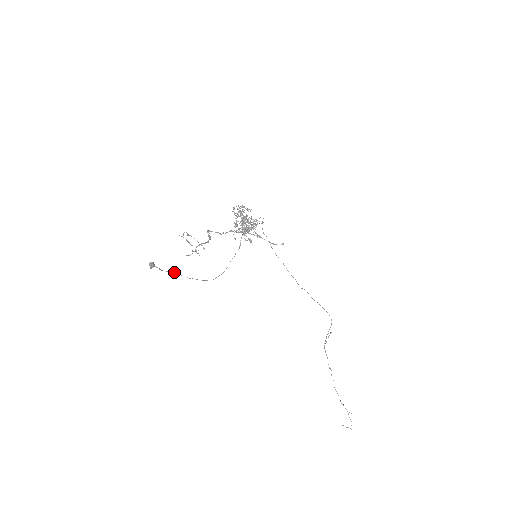
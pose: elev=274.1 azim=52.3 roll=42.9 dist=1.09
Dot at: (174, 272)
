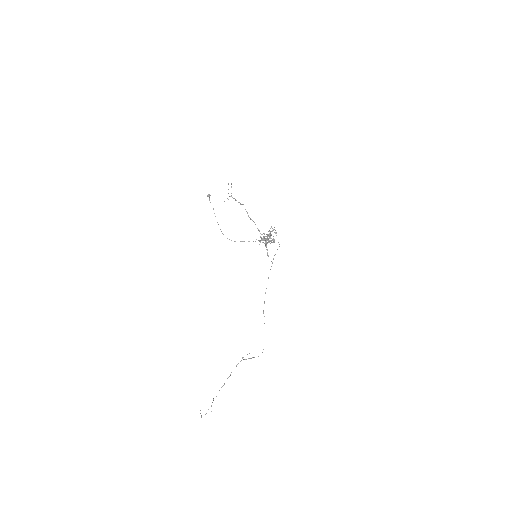
Dot at: occluded
